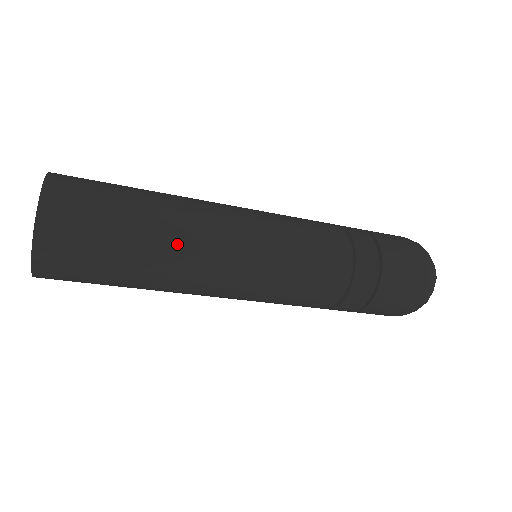
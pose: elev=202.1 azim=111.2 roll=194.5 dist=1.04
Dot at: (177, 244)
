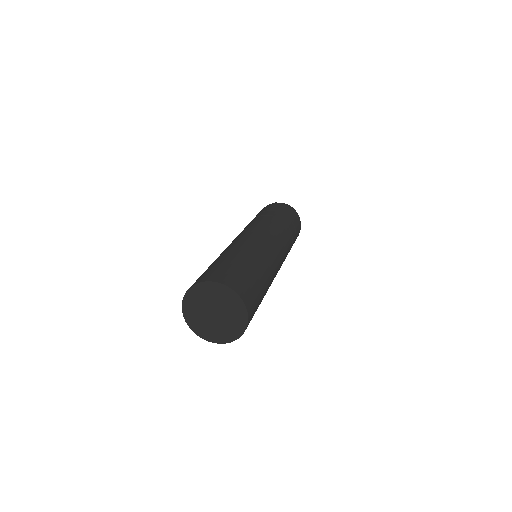
Dot at: (268, 273)
